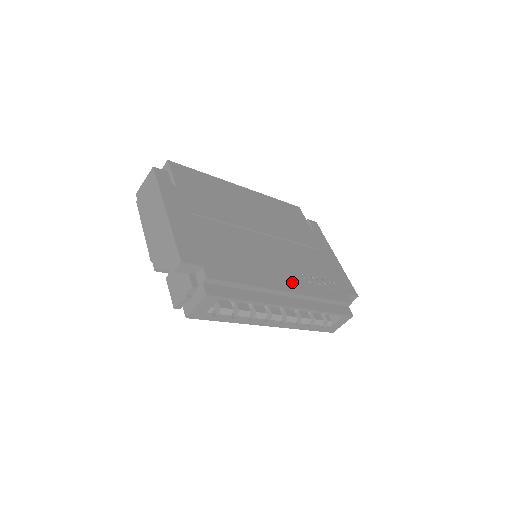
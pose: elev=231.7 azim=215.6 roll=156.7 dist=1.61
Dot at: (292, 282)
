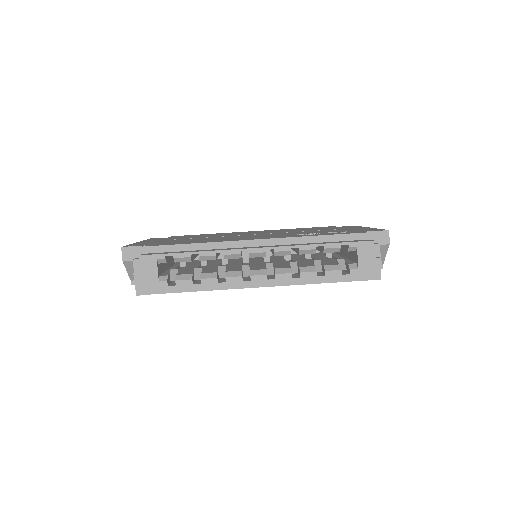
Dot at: occluded
